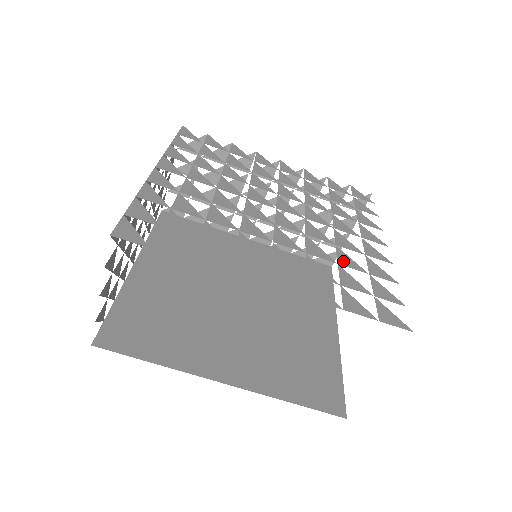
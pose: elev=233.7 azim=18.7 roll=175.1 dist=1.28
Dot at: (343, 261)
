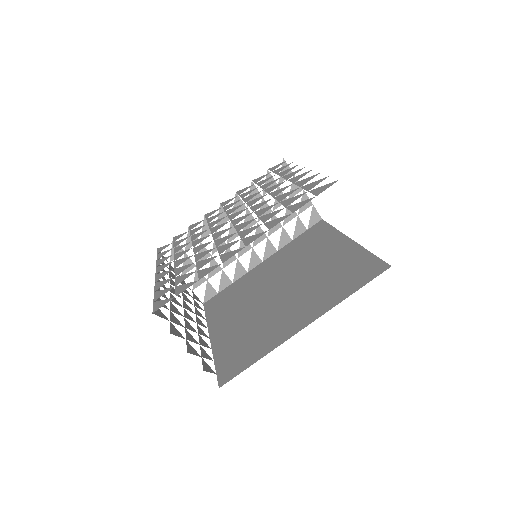
Dot at: (282, 198)
